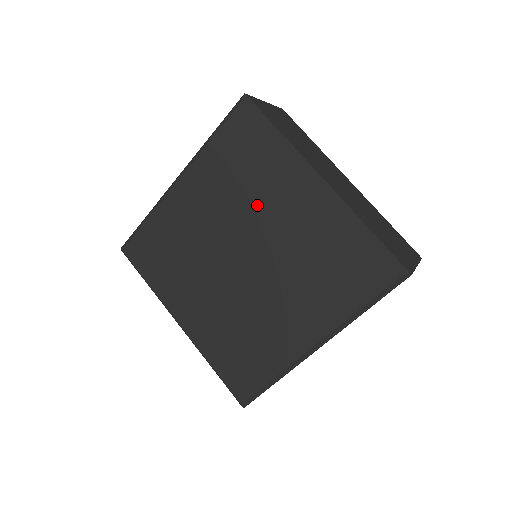
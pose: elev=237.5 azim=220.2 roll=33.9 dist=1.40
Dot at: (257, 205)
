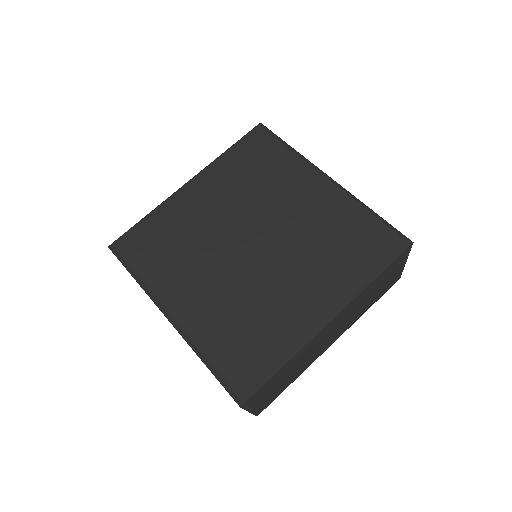
Dot at: (269, 195)
